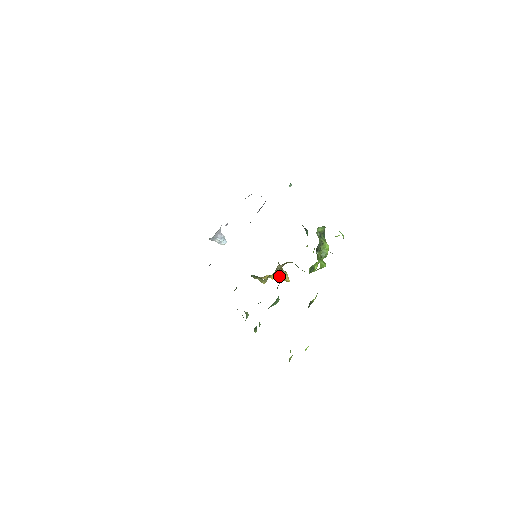
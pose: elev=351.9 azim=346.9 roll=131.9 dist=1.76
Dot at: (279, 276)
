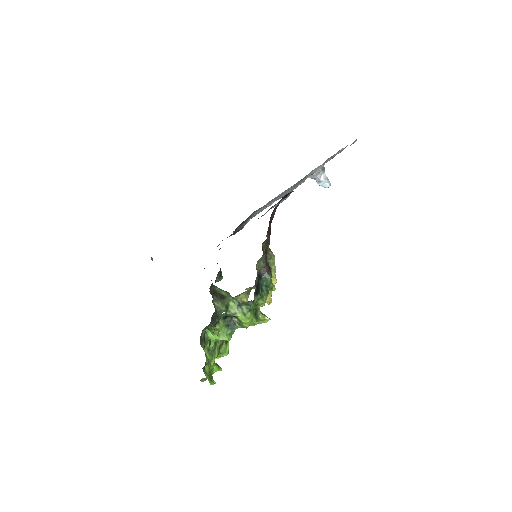
Dot at: occluded
